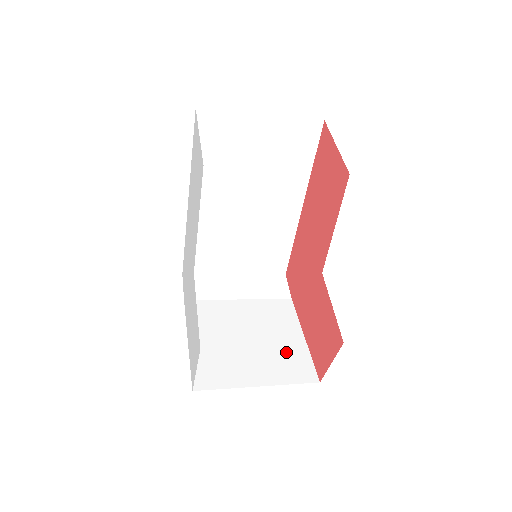
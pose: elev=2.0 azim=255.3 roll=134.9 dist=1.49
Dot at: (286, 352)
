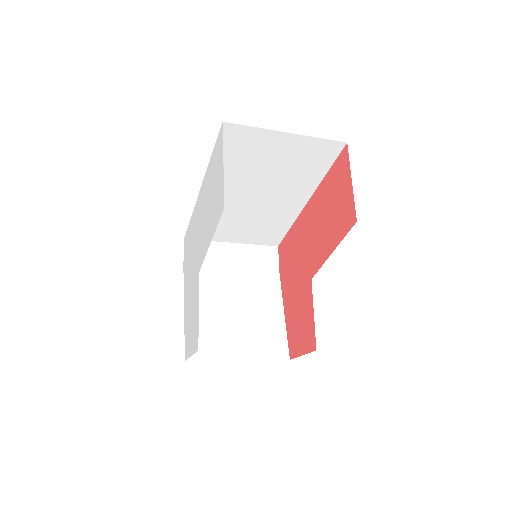
Dot at: (267, 329)
